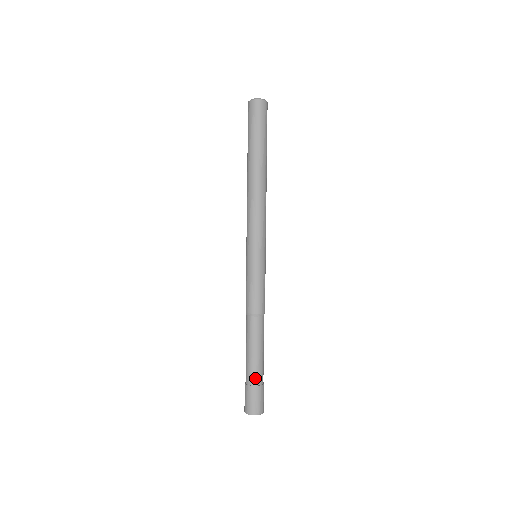
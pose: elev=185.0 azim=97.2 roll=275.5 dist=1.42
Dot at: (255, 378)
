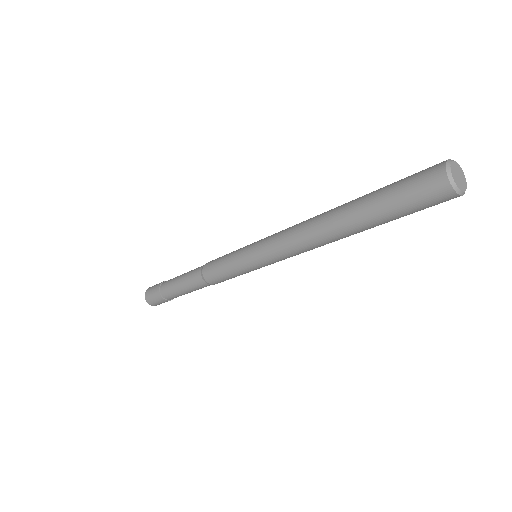
Dot at: occluded
